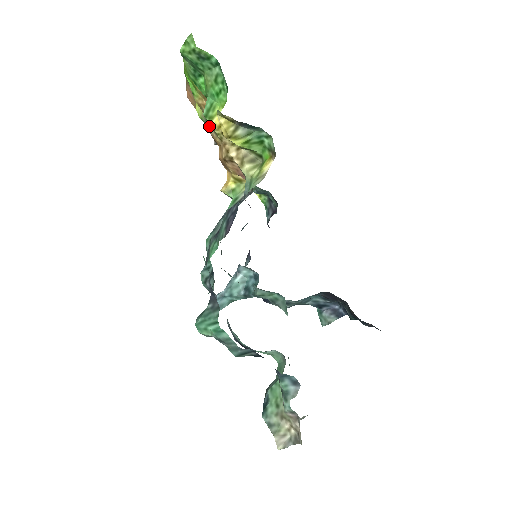
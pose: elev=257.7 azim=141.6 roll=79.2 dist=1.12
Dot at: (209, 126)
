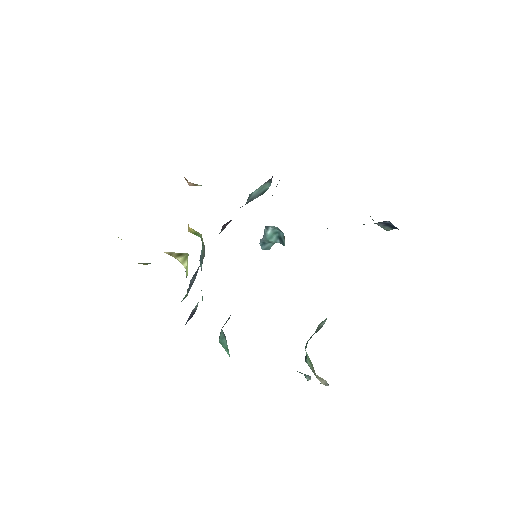
Dot at: occluded
